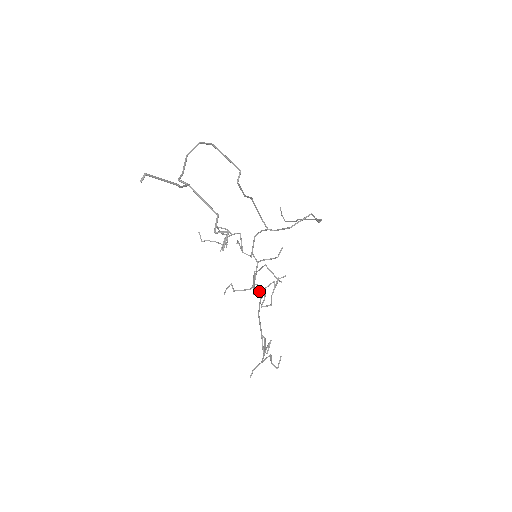
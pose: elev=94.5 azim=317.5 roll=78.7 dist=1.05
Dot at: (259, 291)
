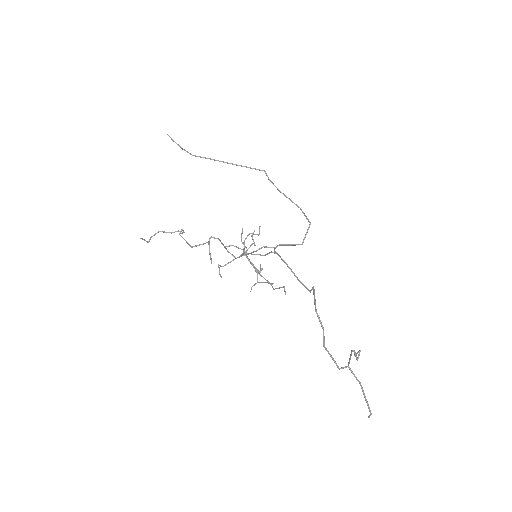
Dot at: occluded
